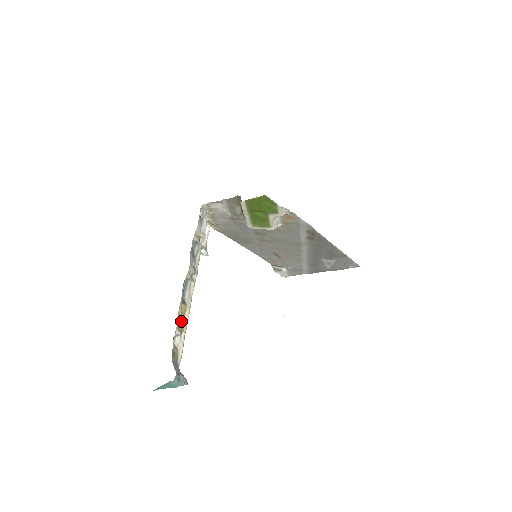
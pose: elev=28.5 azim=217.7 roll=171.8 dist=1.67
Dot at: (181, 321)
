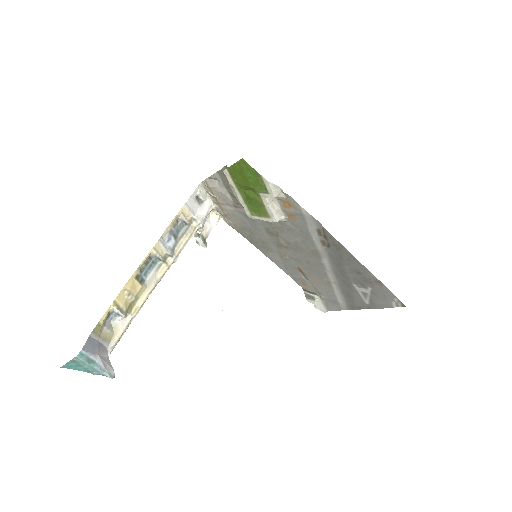
Dot at: (129, 300)
